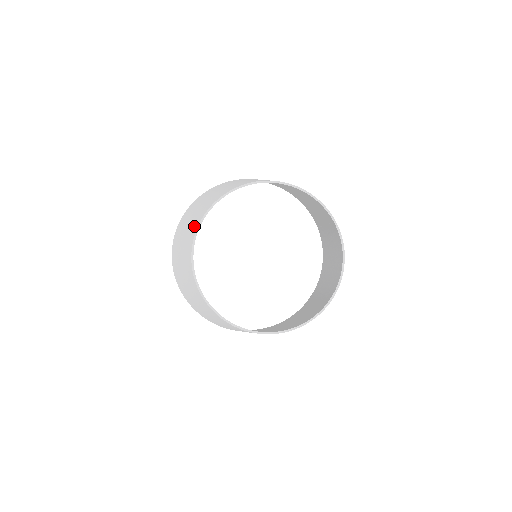
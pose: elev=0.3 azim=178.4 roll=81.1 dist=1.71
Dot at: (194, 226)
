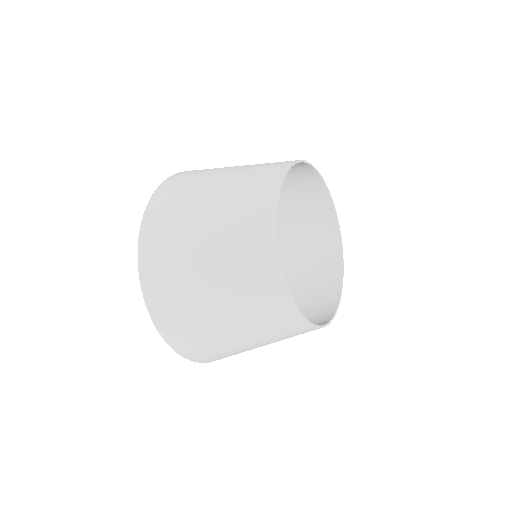
Dot at: (262, 269)
